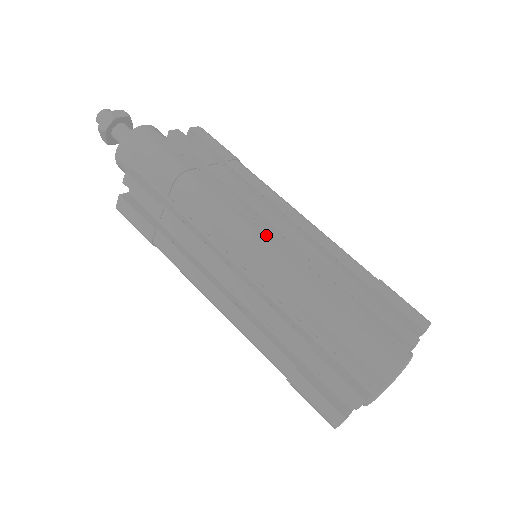
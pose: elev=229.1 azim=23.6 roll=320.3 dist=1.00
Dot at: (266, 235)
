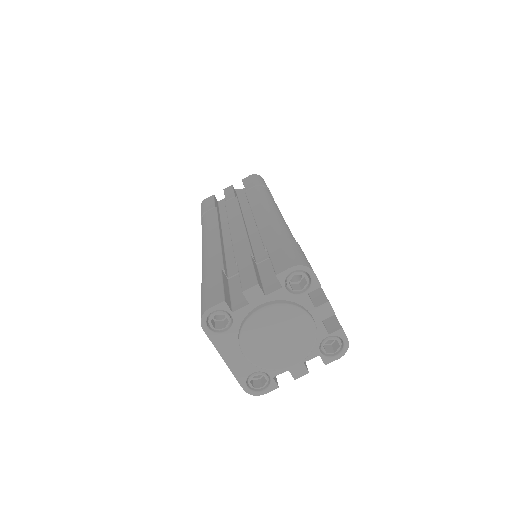
Dot at: occluded
